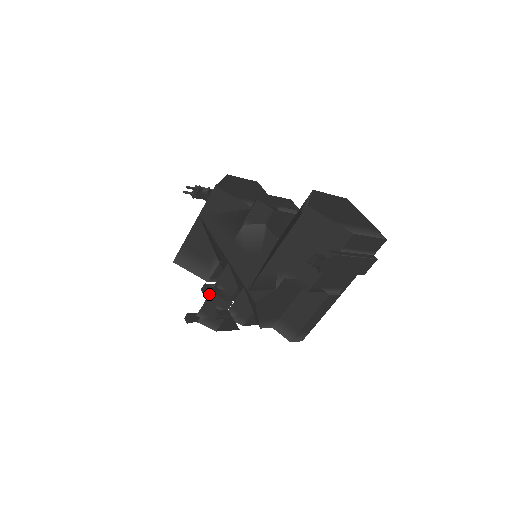
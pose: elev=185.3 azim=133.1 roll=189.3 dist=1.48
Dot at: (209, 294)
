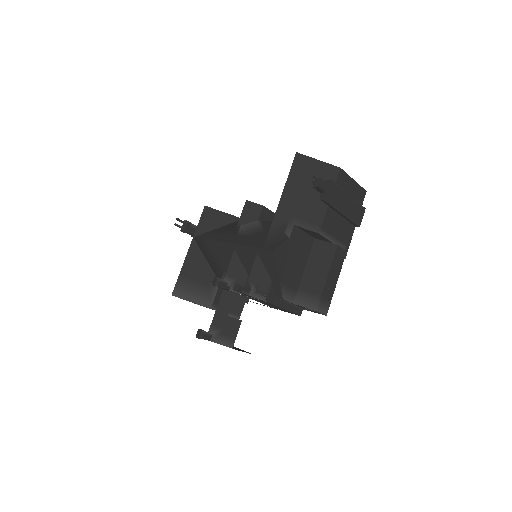
Dot at: occluded
